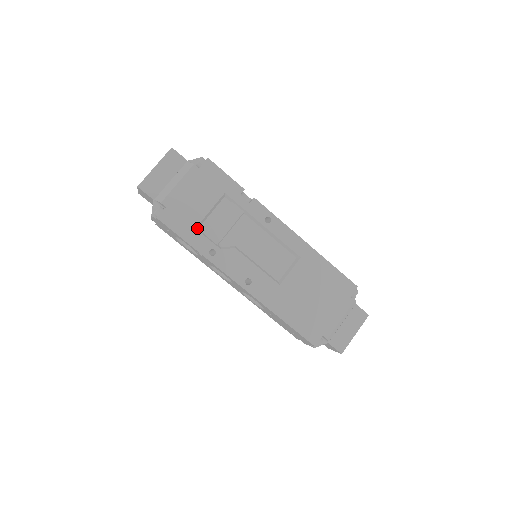
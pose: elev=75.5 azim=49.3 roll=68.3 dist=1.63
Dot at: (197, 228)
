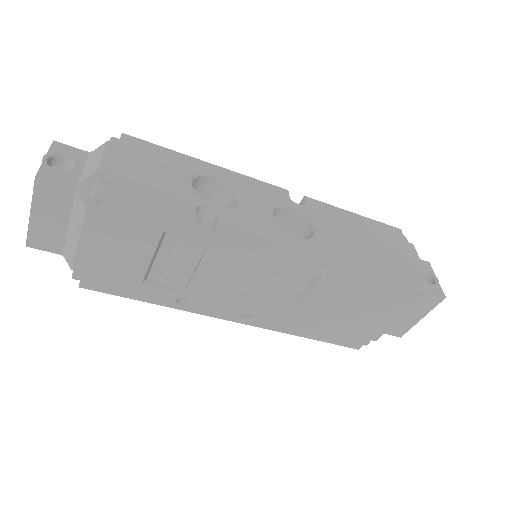
Dot at: (144, 279)
